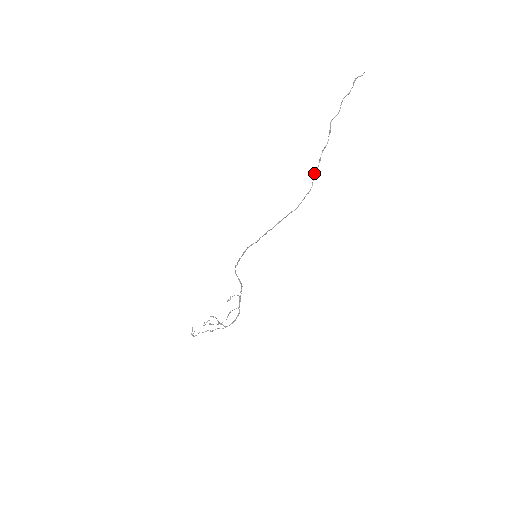
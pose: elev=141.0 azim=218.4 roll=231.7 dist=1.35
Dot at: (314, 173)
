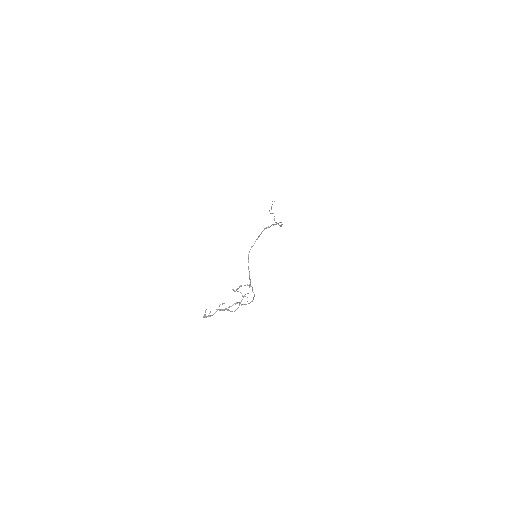
Dot at: (276, 223)
